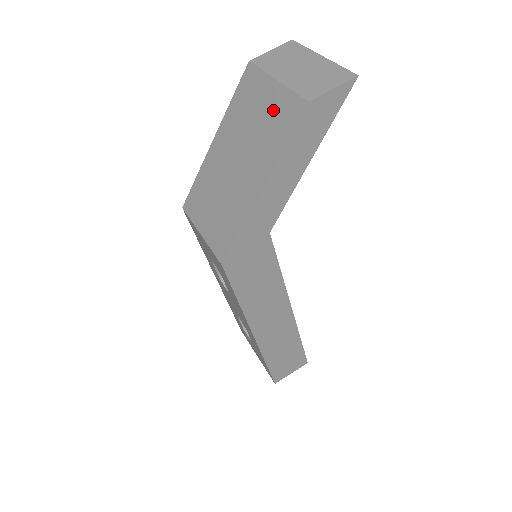
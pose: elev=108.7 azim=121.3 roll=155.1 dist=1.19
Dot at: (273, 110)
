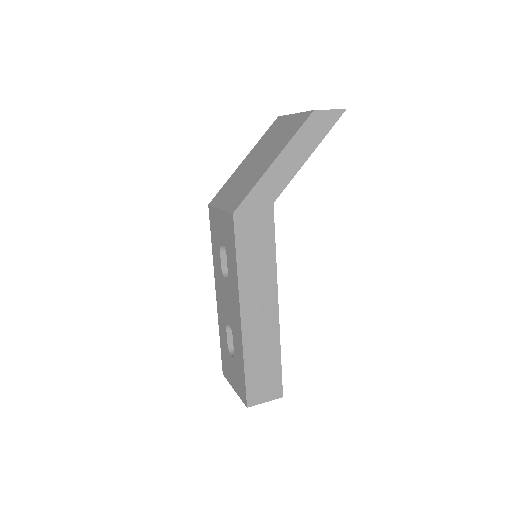
Dot at: (290, 125)
